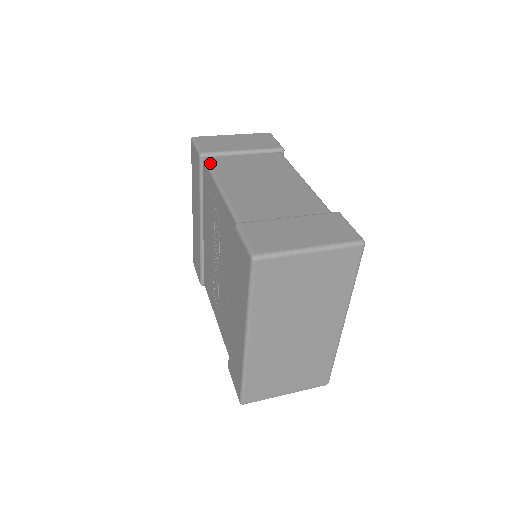
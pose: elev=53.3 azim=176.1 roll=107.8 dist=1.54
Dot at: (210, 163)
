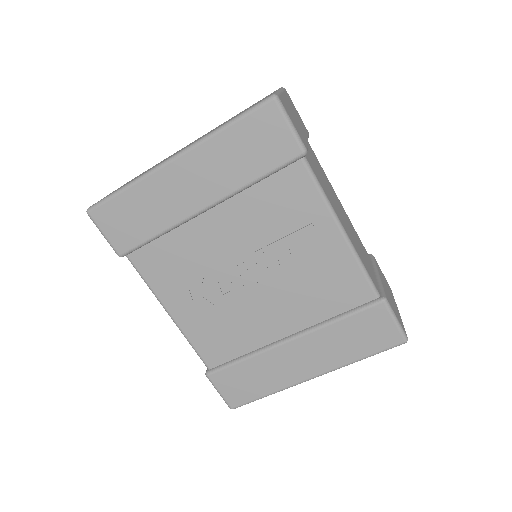
Dot at: (315, 173)
